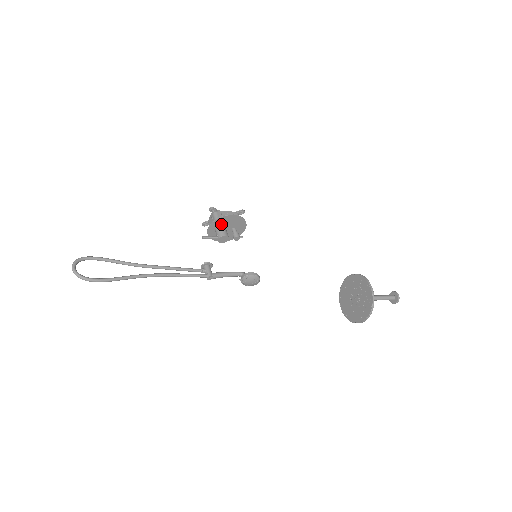
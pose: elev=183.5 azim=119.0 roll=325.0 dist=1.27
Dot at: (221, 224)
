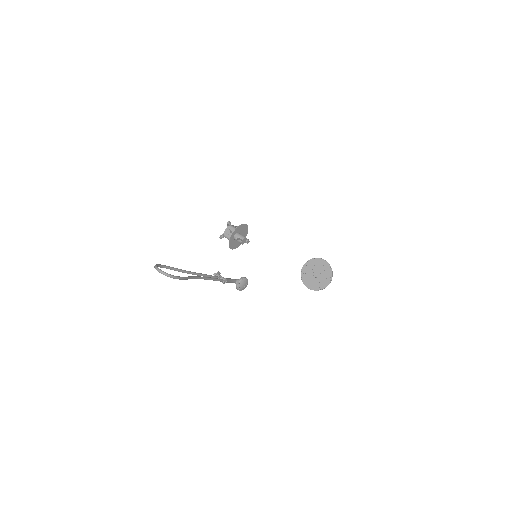
Dot at: (238, 232)
